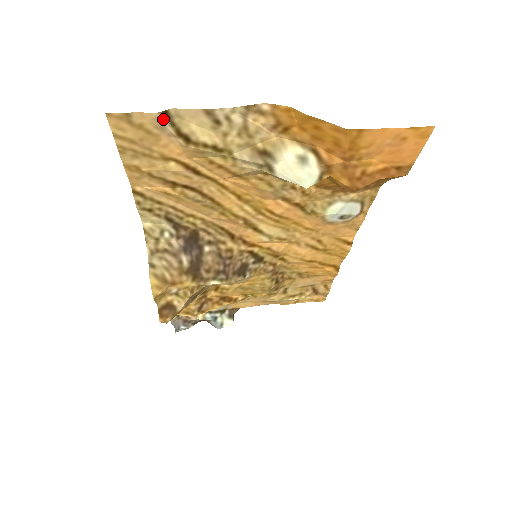
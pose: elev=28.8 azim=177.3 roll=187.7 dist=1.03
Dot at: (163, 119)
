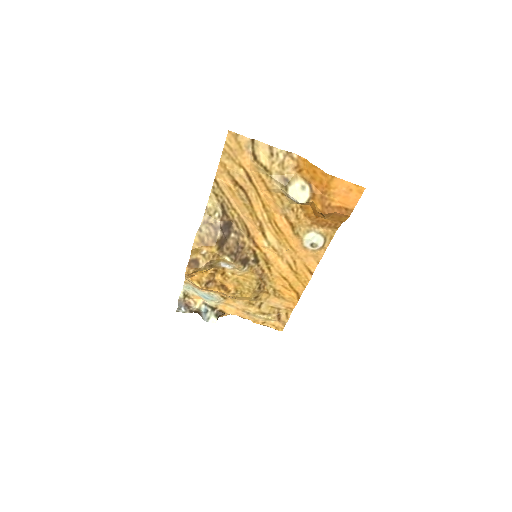
Dot at: (250, 143)
